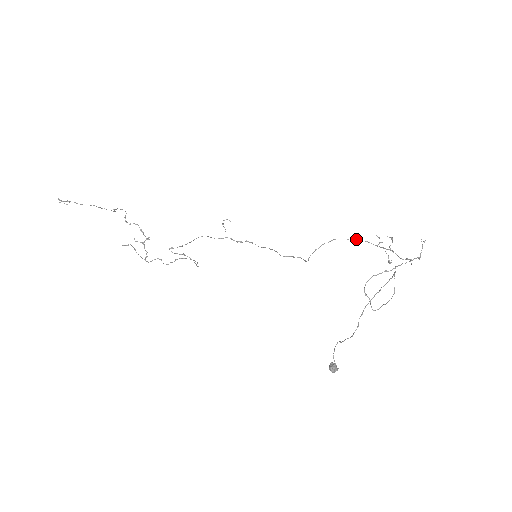
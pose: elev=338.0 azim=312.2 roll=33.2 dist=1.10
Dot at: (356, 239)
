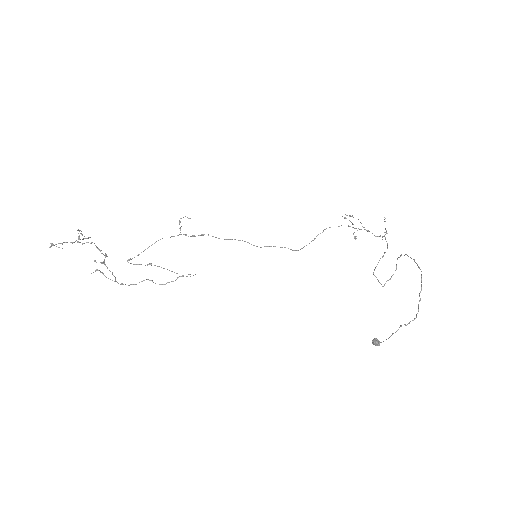
Dot at: (341, 225)
